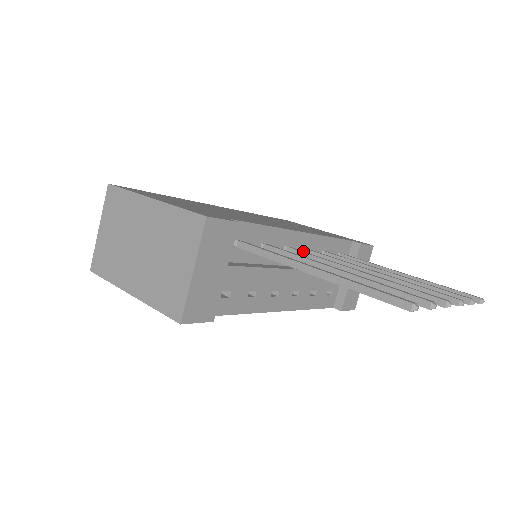
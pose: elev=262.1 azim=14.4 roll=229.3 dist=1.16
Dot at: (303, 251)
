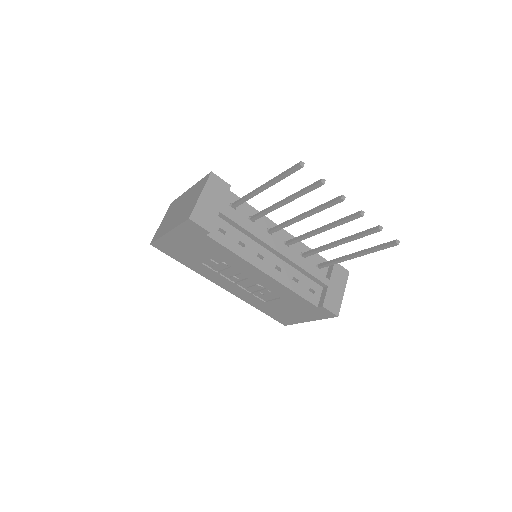
Dot at: occluded
